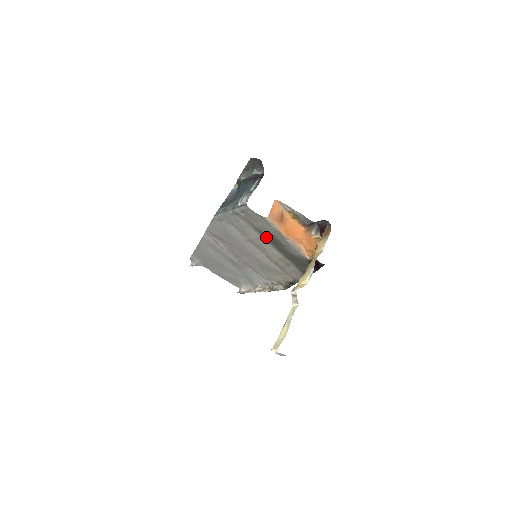
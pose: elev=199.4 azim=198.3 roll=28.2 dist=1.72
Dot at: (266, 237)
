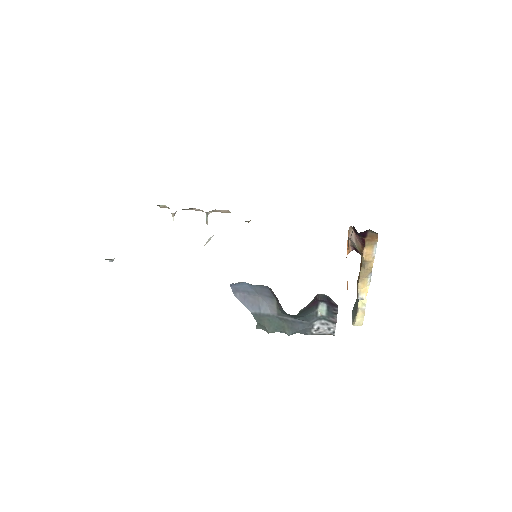
Dot at: occluded
